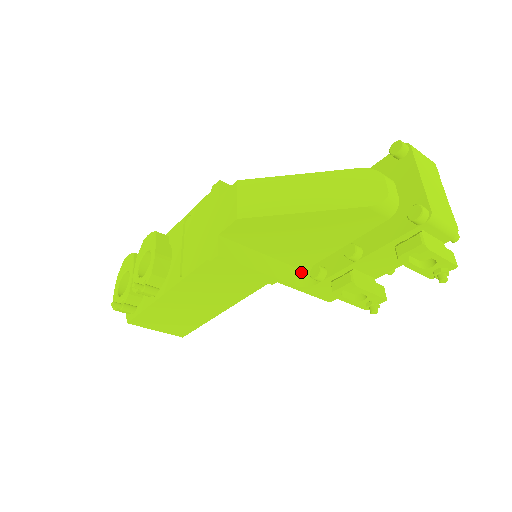
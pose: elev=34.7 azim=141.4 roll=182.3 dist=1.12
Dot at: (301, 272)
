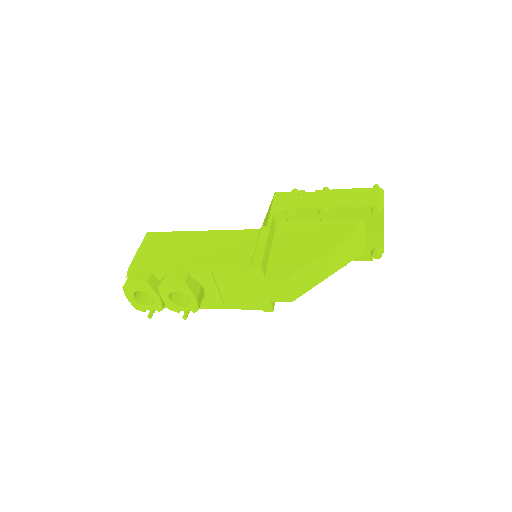
Dot at: occluded
